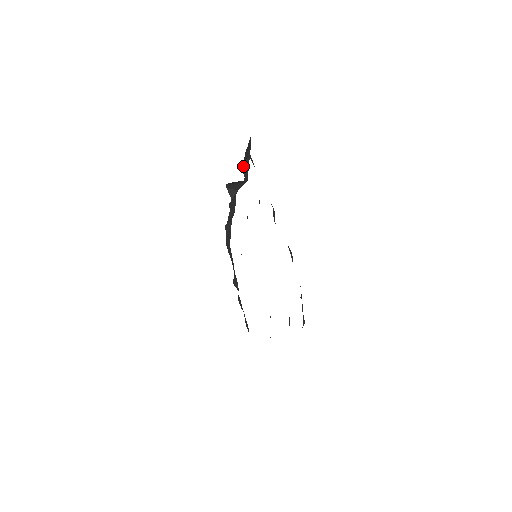
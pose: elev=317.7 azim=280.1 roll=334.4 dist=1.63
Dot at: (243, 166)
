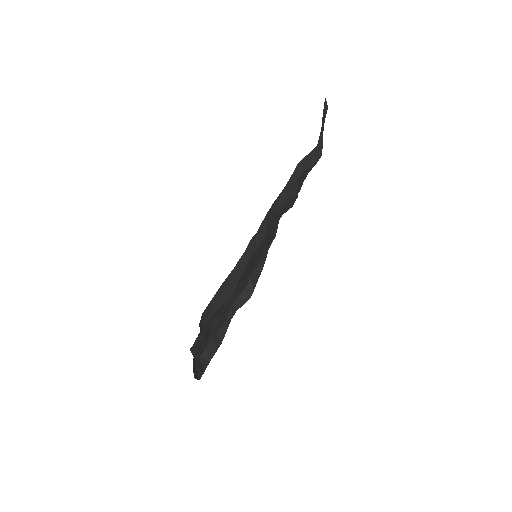
Dot at: occluded
